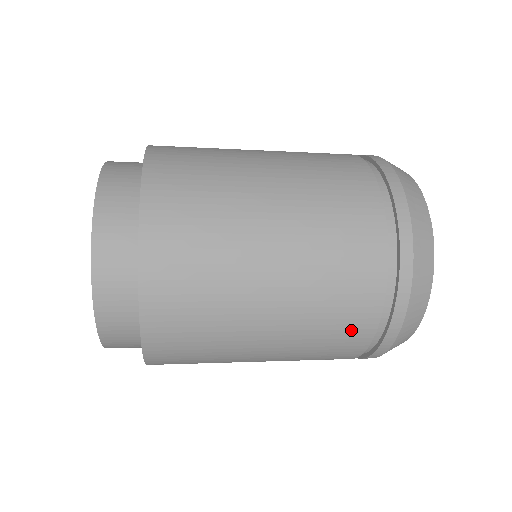
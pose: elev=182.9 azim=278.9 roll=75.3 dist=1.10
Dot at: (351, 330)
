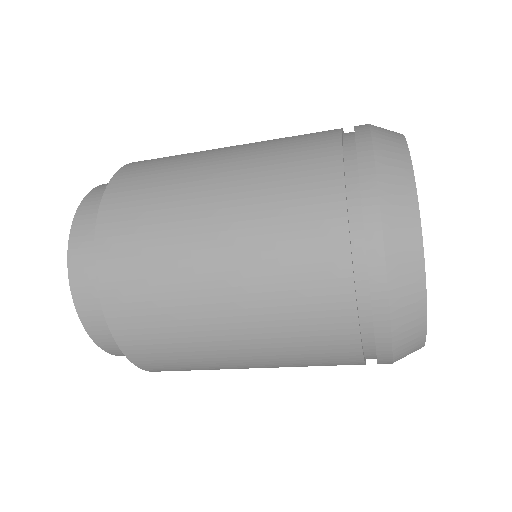
Dot at: (316, 248)
